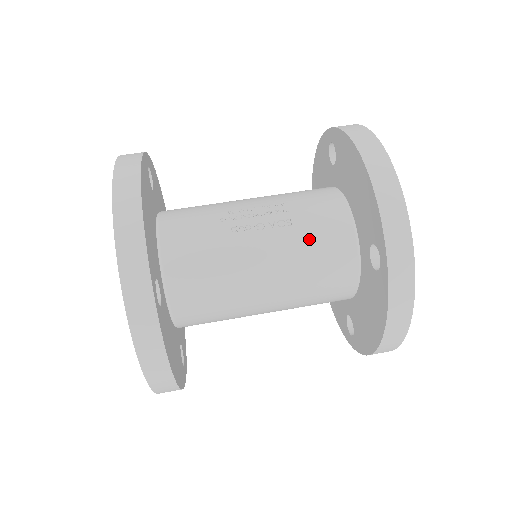
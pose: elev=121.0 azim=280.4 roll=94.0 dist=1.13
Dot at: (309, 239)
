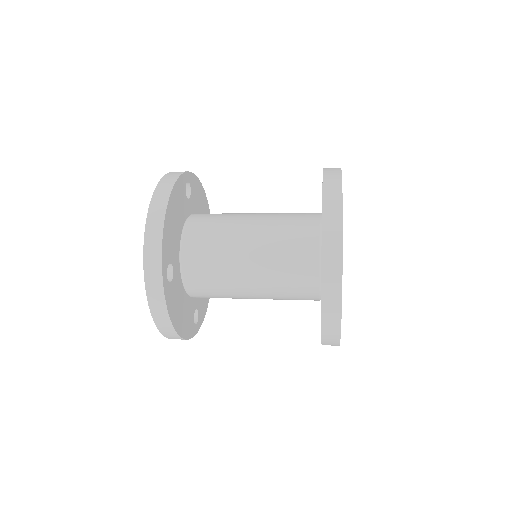
Dot at: occluded
